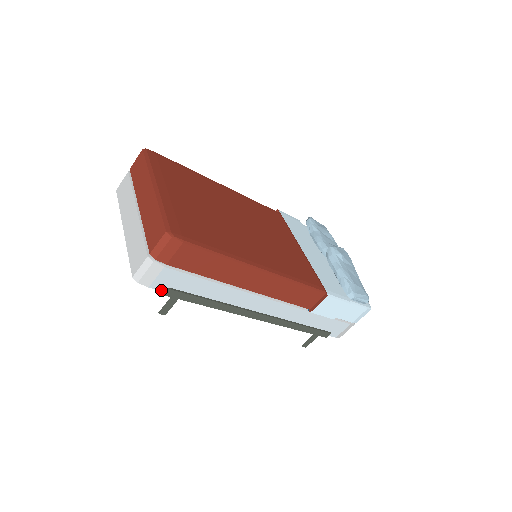
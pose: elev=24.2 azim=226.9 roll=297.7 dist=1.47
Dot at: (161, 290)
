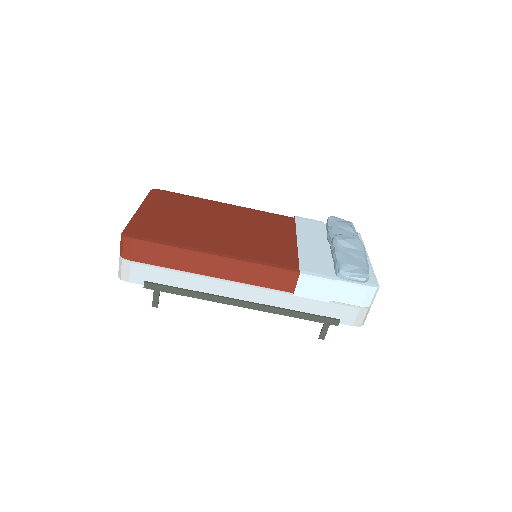
Dot at: (140, 284)
